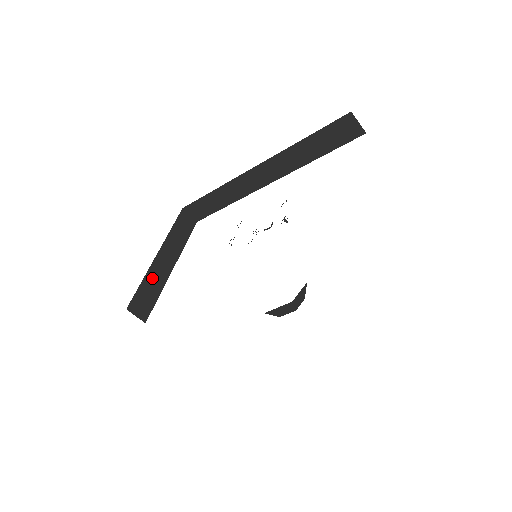
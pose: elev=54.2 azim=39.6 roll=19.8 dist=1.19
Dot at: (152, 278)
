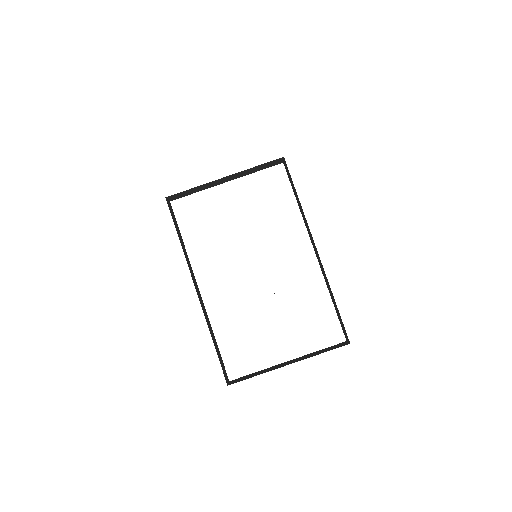
Dot at: (203, 186)
